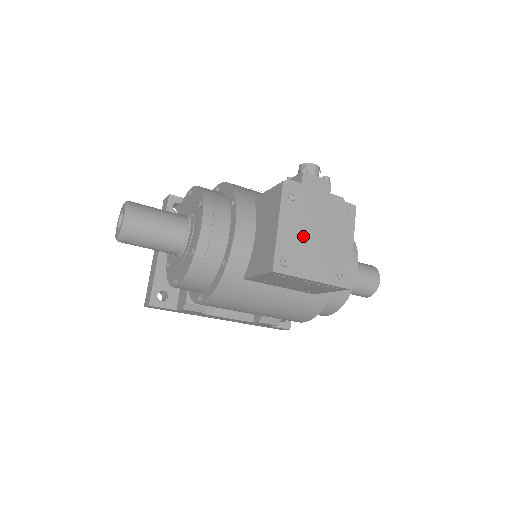
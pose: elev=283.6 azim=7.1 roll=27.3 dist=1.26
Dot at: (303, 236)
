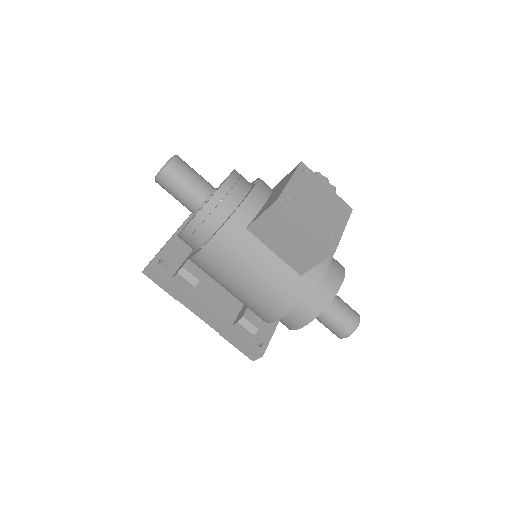
Dot at: (307, 198)
